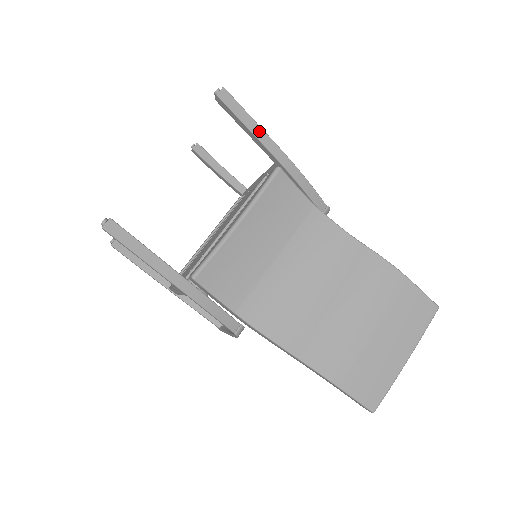
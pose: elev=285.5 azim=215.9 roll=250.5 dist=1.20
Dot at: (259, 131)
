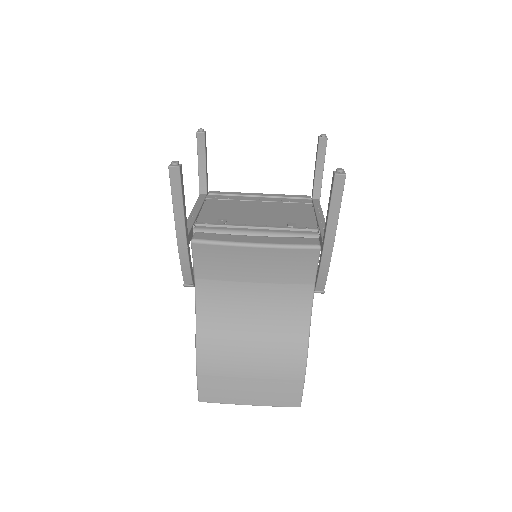
Dot at: (334, 219)
